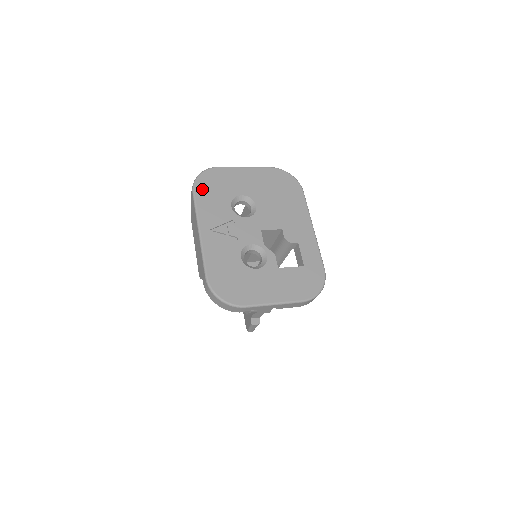
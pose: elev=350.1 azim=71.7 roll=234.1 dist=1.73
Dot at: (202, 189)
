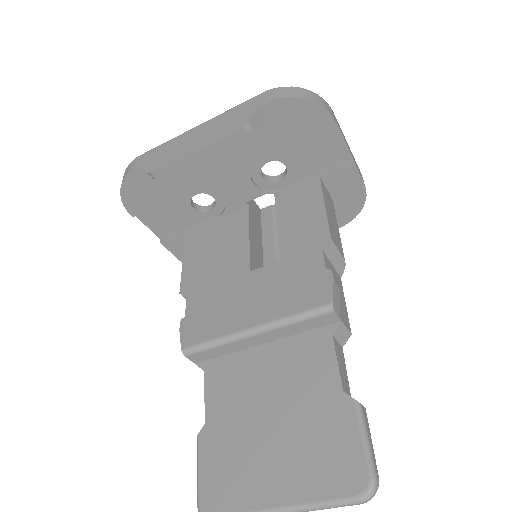
Dot at: occluded
